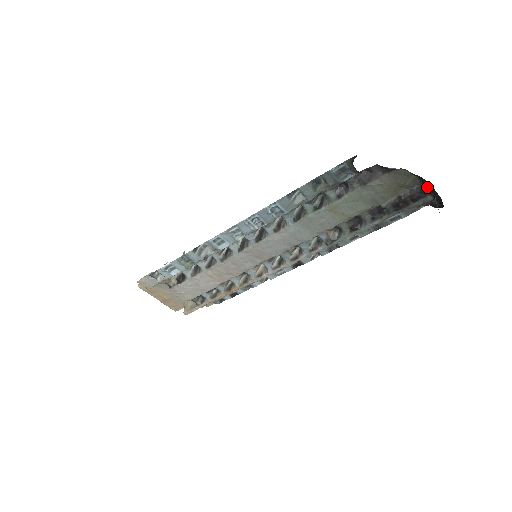
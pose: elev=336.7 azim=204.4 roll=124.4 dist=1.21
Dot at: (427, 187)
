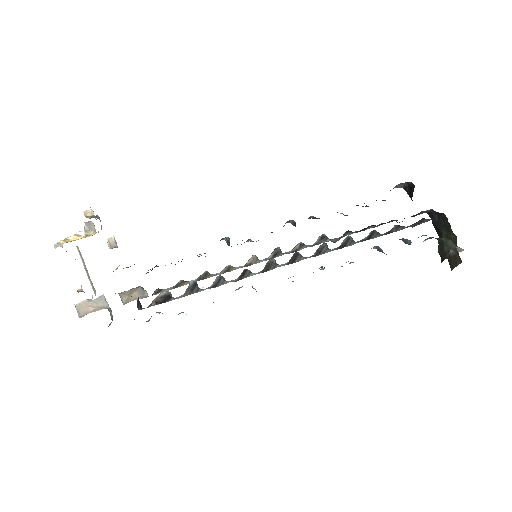
Dot at: (437, 212)
